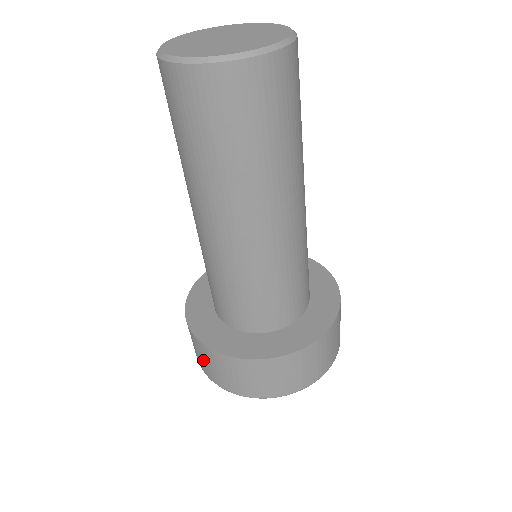
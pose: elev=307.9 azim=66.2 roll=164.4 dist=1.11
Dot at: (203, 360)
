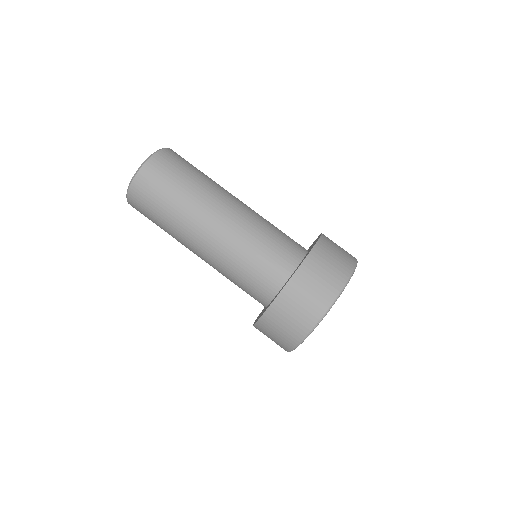
Dot at: (286, 325)
